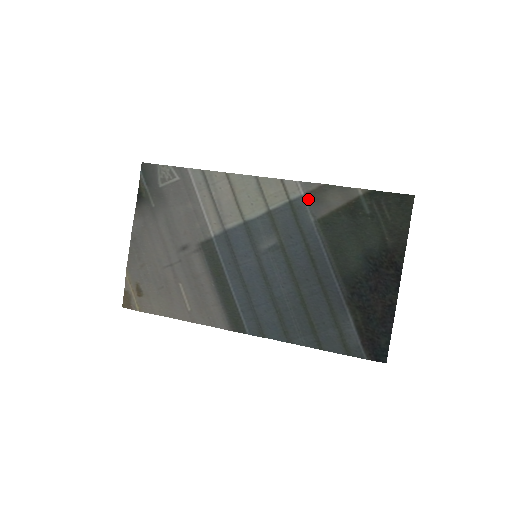
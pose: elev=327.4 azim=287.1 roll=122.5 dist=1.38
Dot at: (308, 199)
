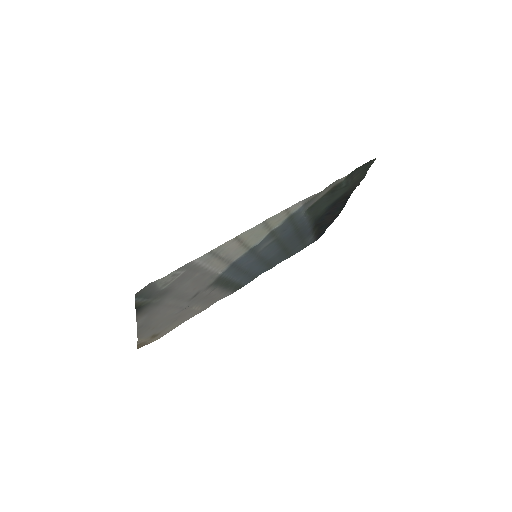
Dot at: (304, 205)
